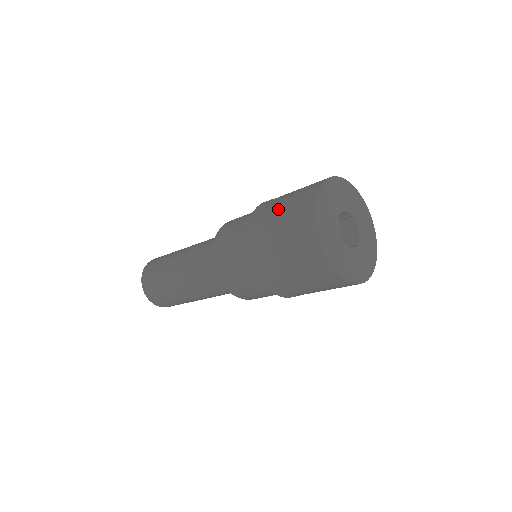
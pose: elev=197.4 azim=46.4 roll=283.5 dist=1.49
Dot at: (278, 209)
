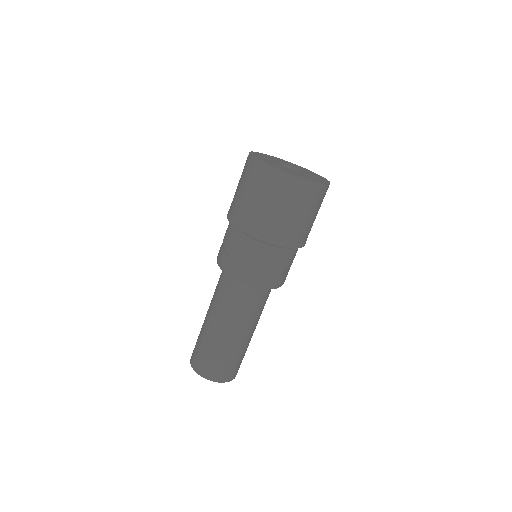
Dot at: occluded
